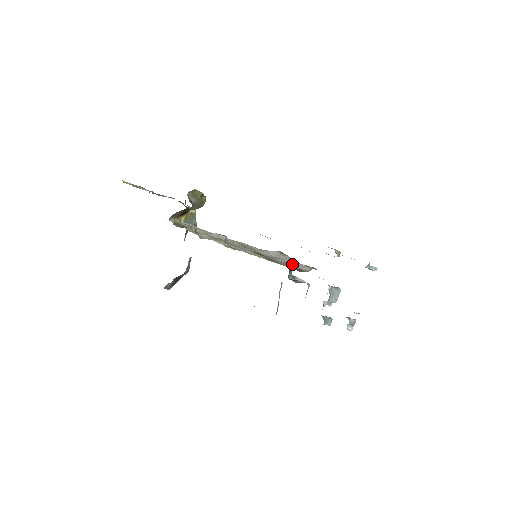
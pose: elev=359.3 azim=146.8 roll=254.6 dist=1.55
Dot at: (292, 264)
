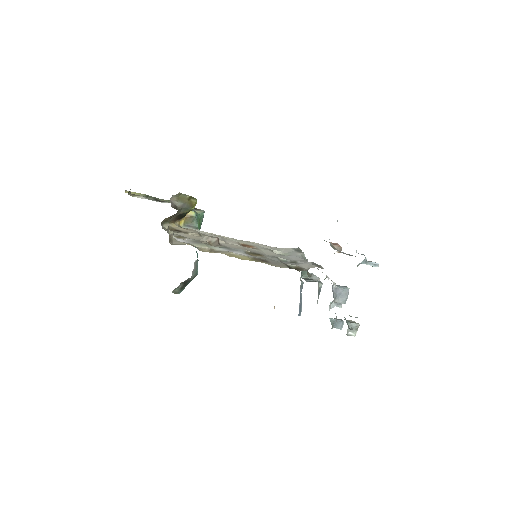
Dot at: (296, 262)
